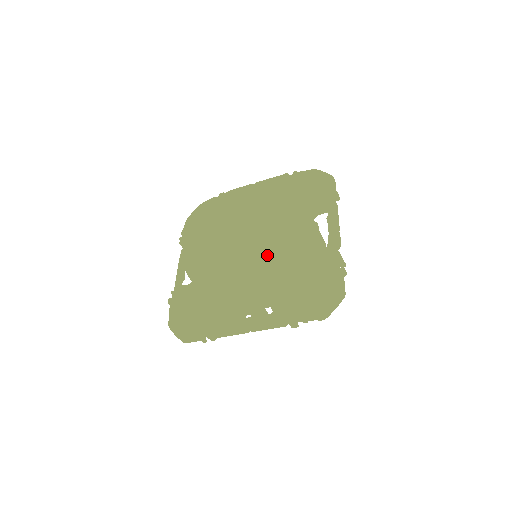
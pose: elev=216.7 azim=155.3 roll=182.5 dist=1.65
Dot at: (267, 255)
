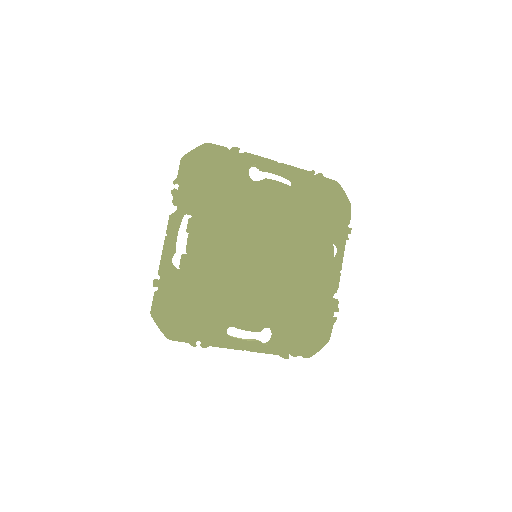
Dot at: (299, 301)
